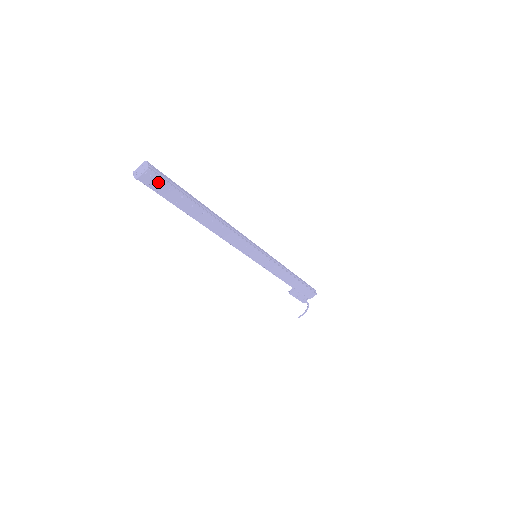
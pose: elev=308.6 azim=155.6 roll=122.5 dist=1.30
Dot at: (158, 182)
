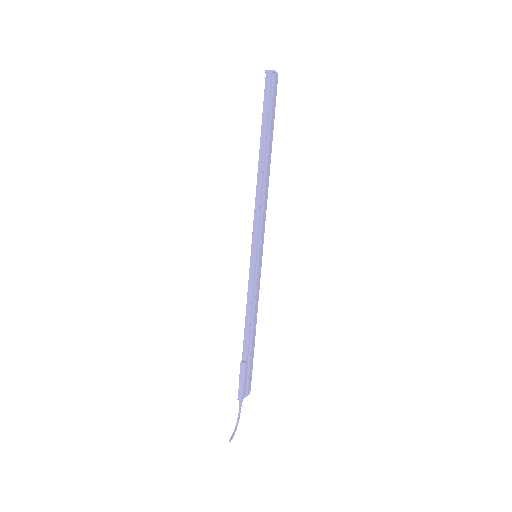
Dot at: (275, 89)
